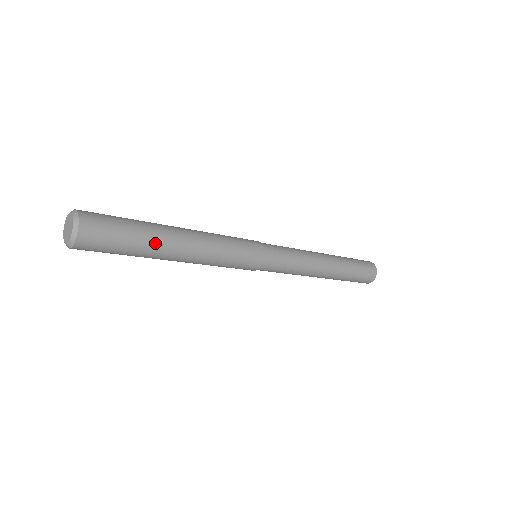
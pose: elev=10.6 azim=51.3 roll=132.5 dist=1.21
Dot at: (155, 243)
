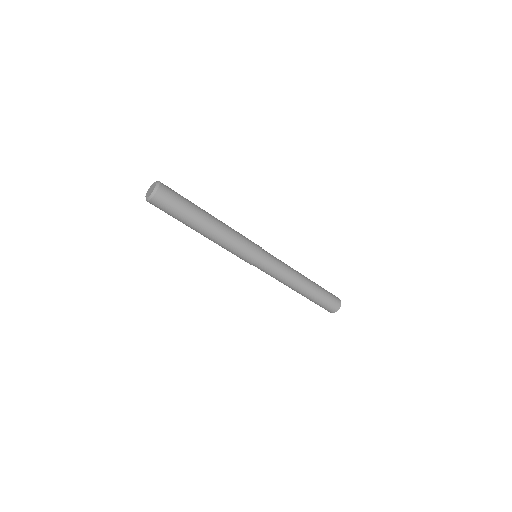
Dot at: (199, 210)
